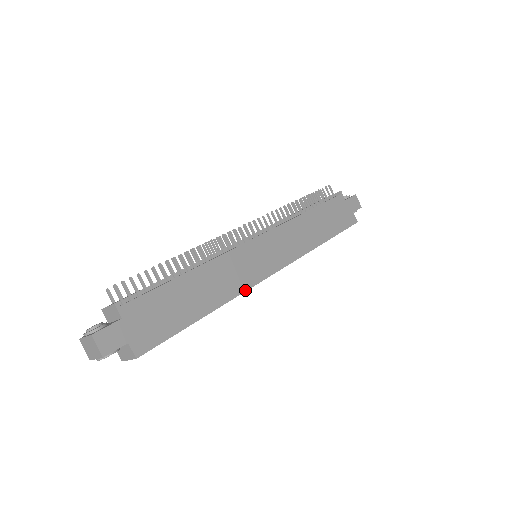
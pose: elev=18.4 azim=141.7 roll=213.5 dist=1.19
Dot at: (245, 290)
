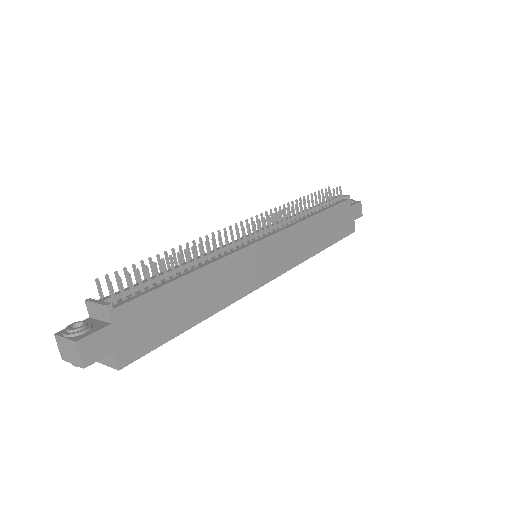
Dot at: (241, 297)
